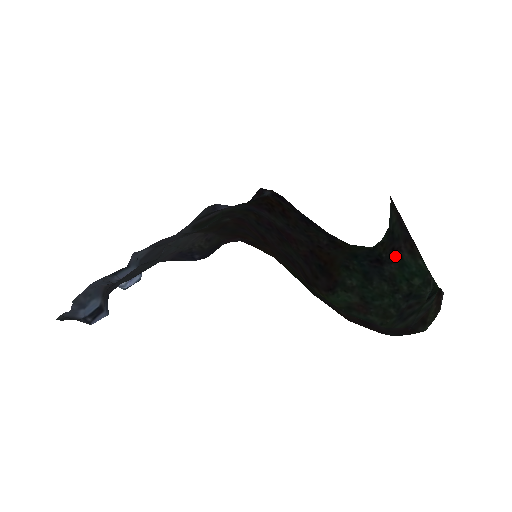
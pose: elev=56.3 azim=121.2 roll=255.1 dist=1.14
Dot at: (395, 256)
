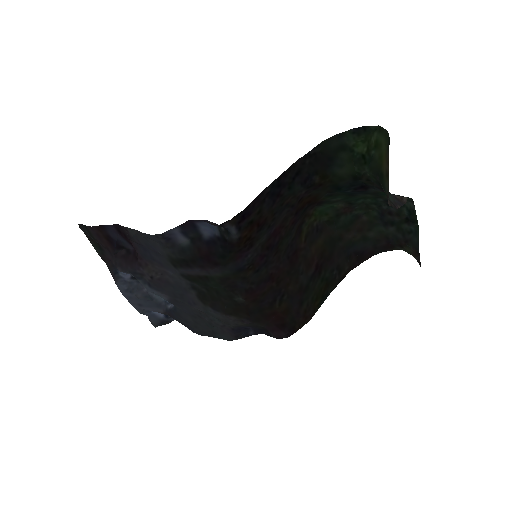
Dot at: occluded
